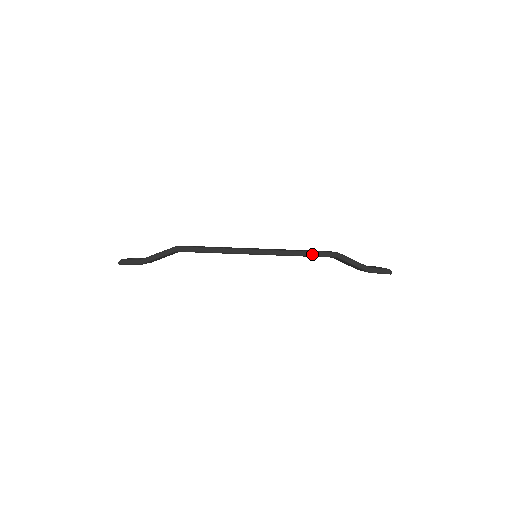
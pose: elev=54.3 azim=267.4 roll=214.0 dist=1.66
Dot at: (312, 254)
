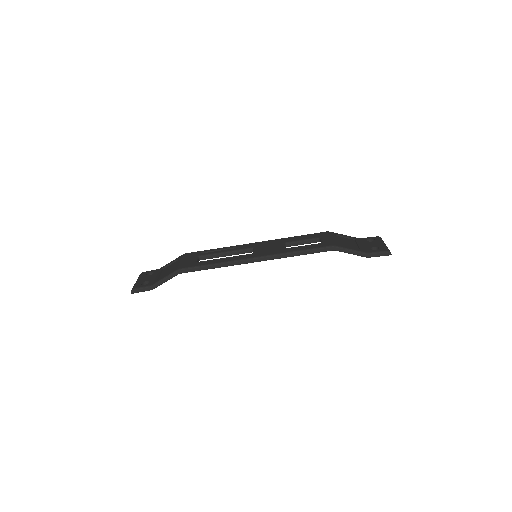
Dot at: (309, 252)
